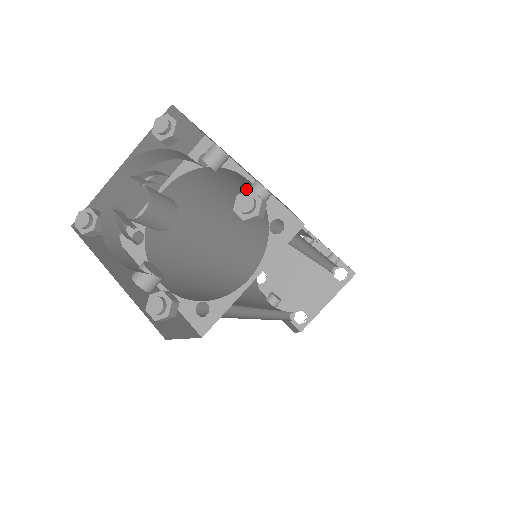
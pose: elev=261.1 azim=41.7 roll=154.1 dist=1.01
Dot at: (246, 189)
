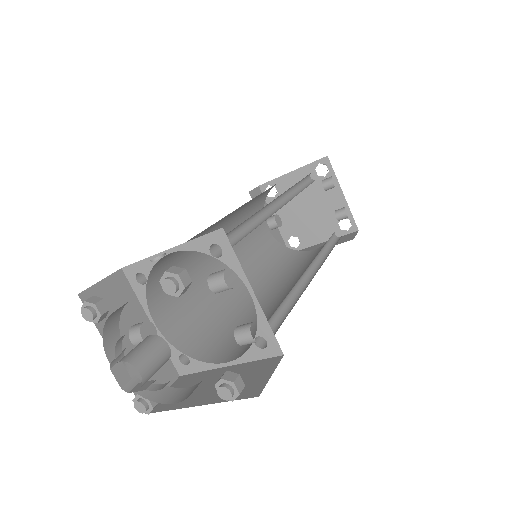
Dot at: occluded
